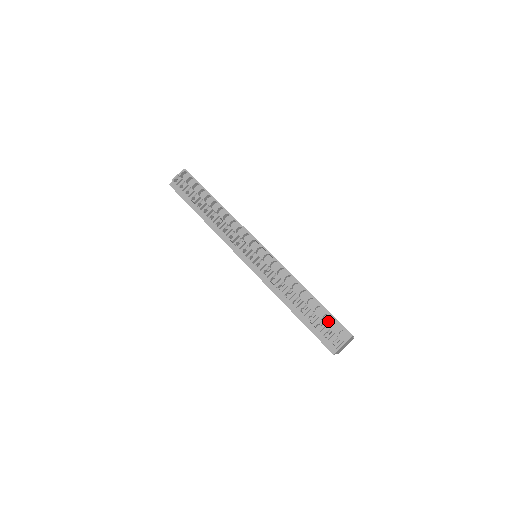
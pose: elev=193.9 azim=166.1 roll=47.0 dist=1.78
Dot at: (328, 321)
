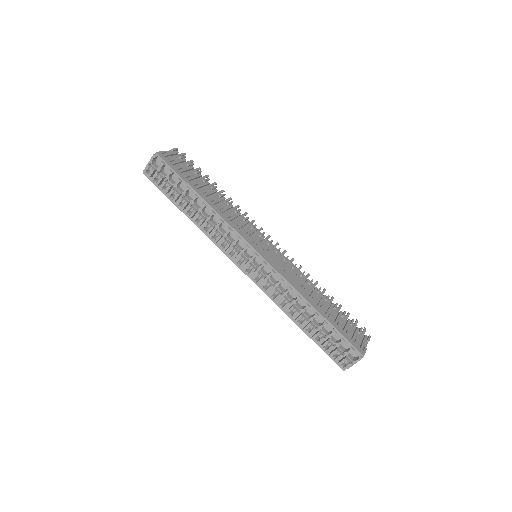
Dot at: (338, 337)
